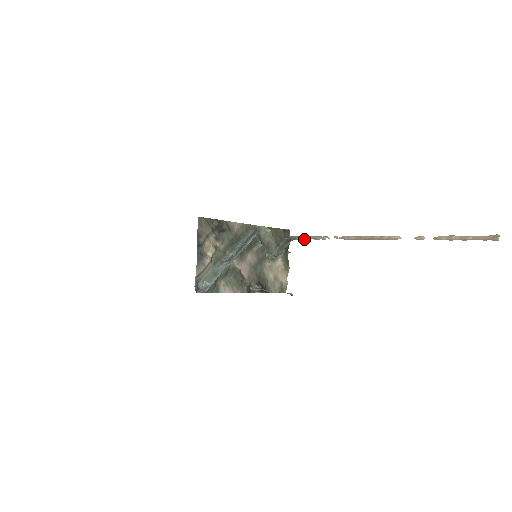
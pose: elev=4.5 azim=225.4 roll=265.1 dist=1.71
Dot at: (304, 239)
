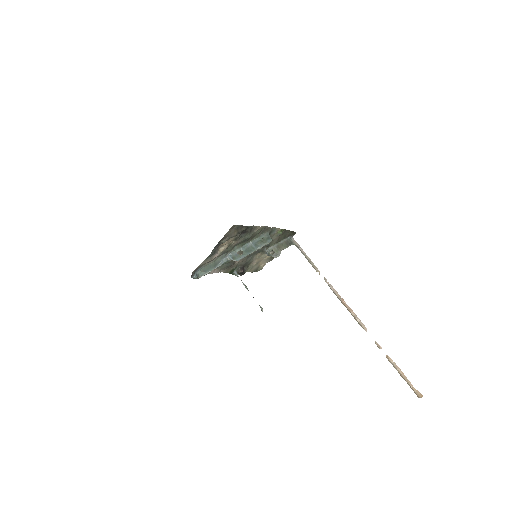
Dot at: (302, 253)
